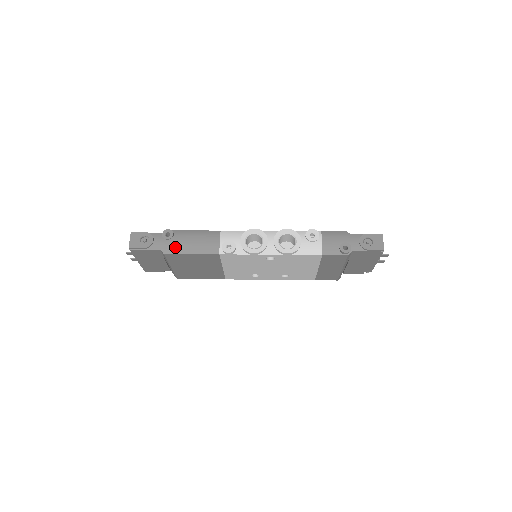
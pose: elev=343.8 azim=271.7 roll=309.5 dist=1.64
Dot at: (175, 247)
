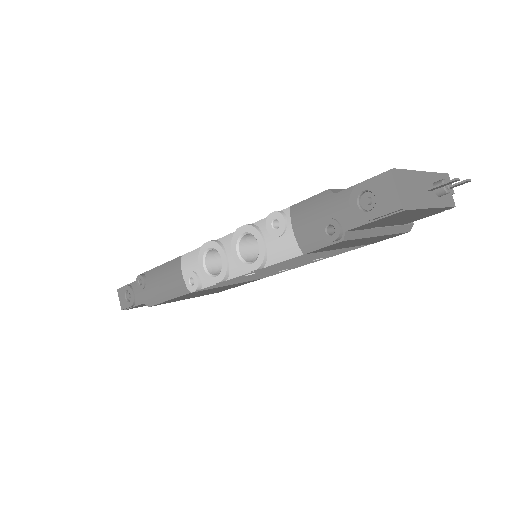
Dot at: (152, 297)
